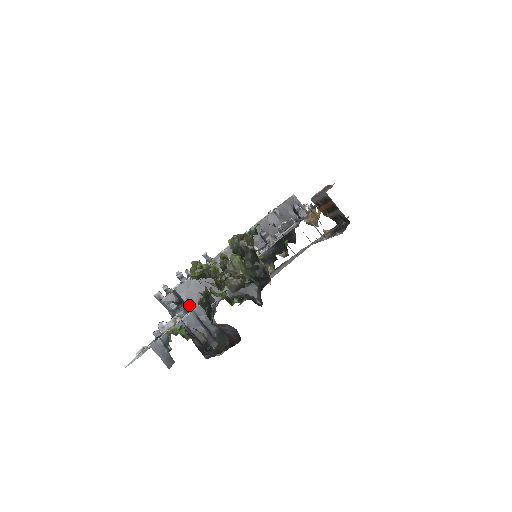
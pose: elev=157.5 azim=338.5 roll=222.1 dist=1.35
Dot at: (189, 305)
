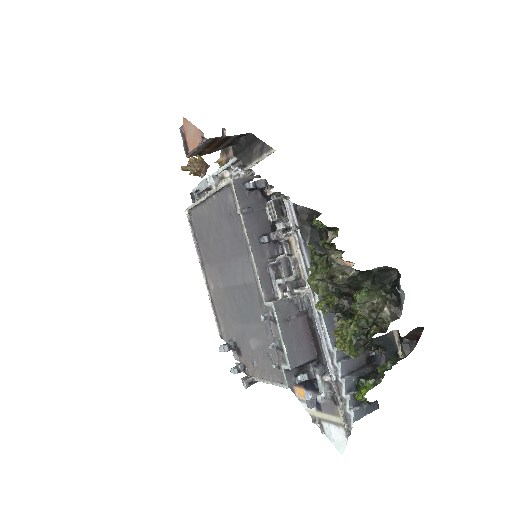
Dot at: (311, 359)
